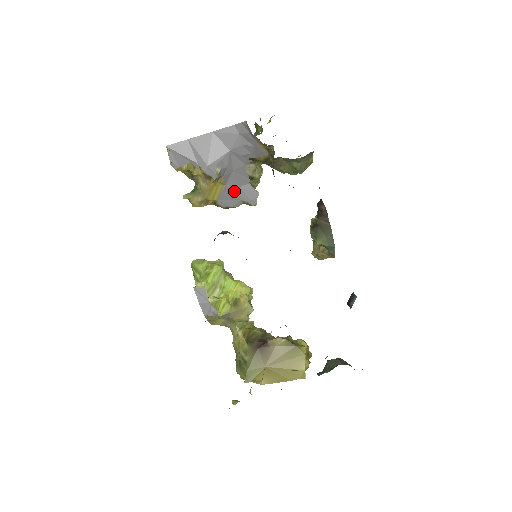
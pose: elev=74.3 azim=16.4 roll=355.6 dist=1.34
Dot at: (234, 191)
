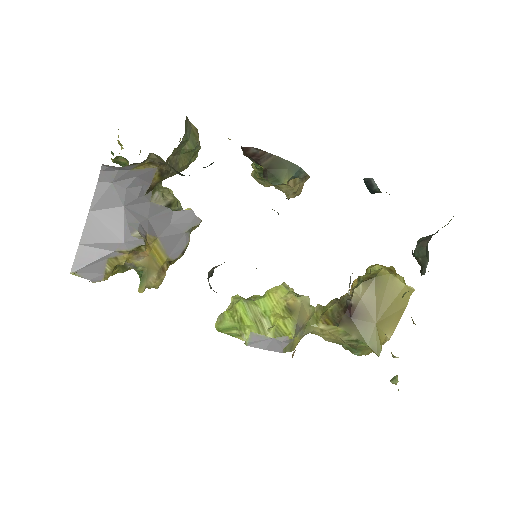
Dot at: (171, 233)
